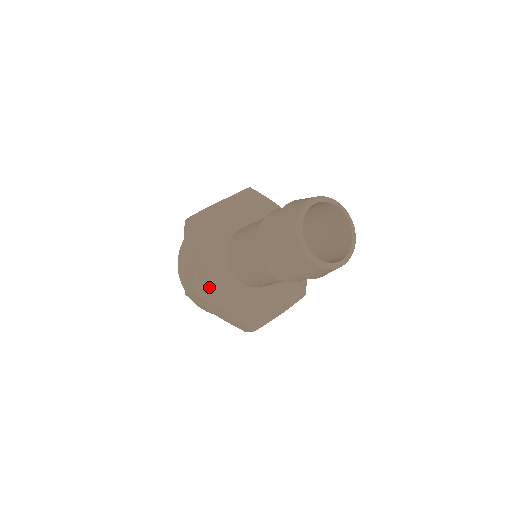
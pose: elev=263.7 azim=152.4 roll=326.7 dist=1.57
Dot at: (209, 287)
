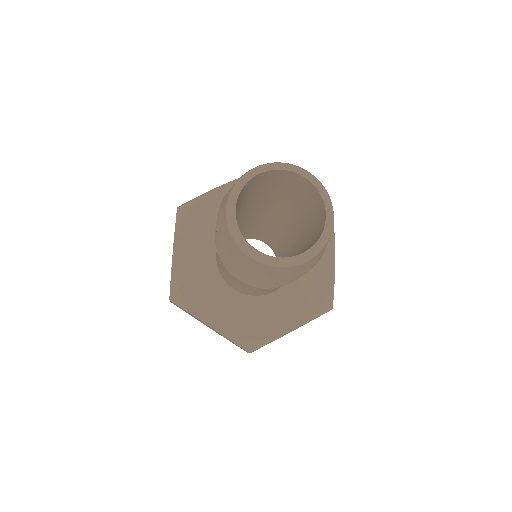
Dot at: (189, 293)
